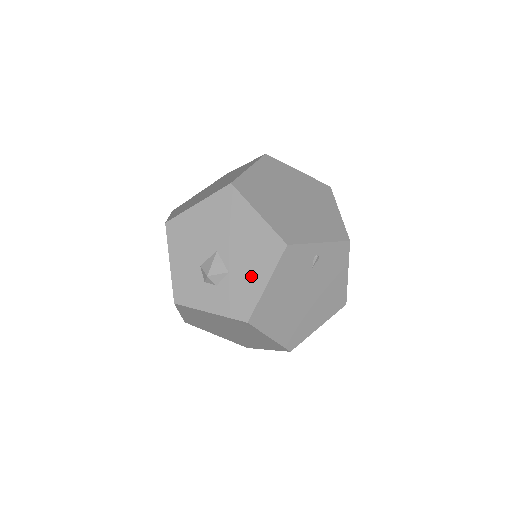
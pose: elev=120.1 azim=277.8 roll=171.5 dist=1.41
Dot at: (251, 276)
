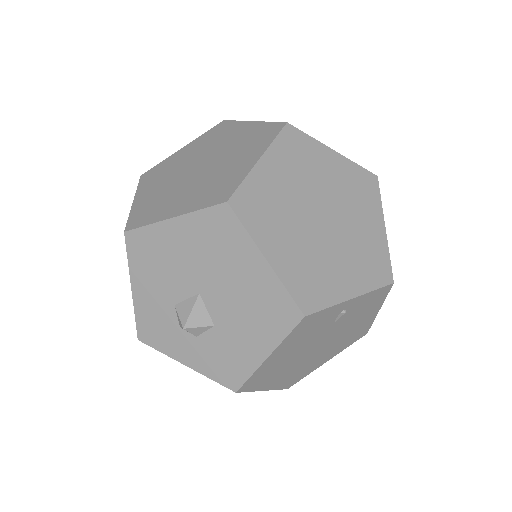
Dot at: (246, 340)
